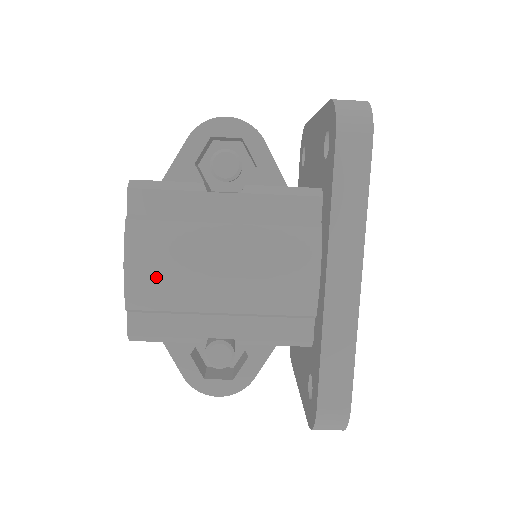
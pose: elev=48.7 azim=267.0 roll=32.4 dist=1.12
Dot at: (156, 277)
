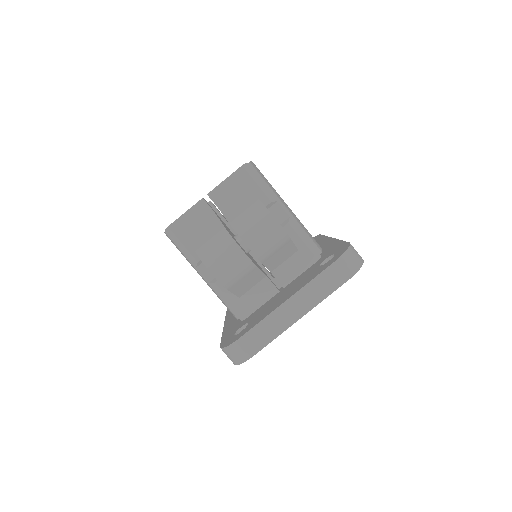
Dot at: occluded
